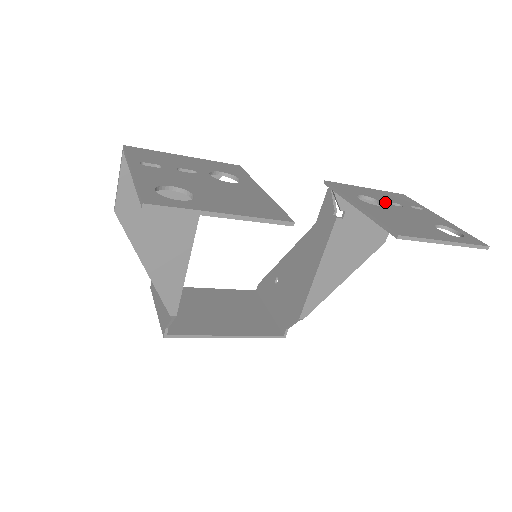
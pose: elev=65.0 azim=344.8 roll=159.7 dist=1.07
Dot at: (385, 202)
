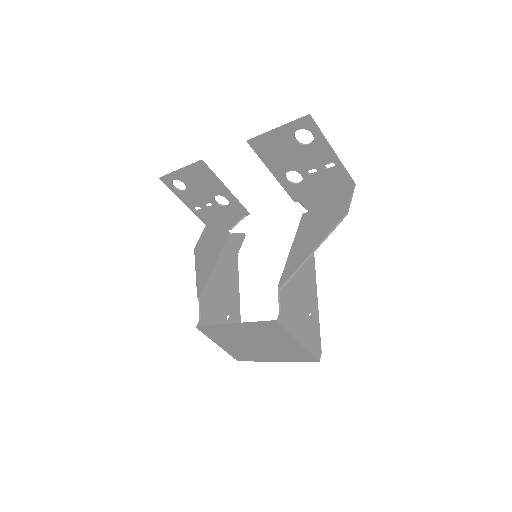
Dot at: (306, 173)
